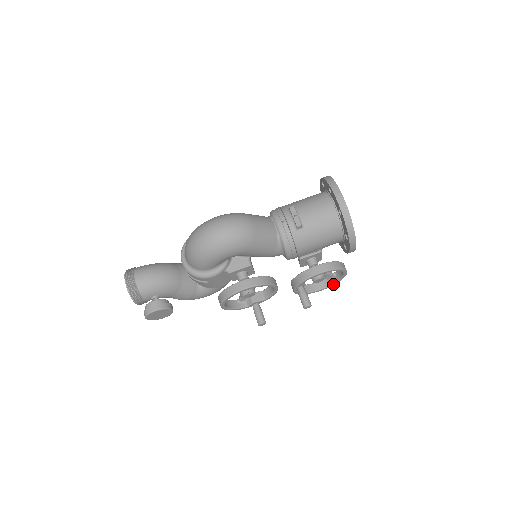
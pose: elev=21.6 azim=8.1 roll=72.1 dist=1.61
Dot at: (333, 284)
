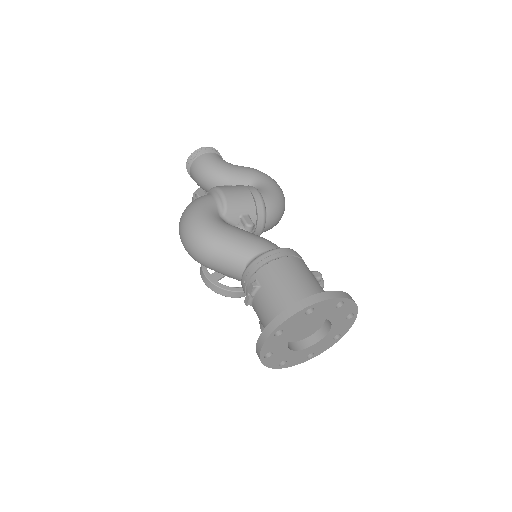
Dot at: occluded
